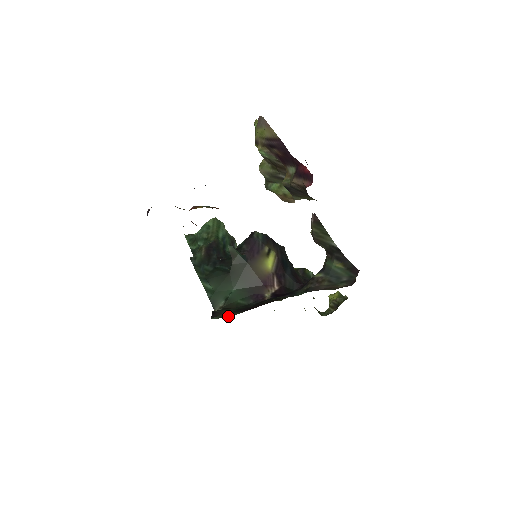
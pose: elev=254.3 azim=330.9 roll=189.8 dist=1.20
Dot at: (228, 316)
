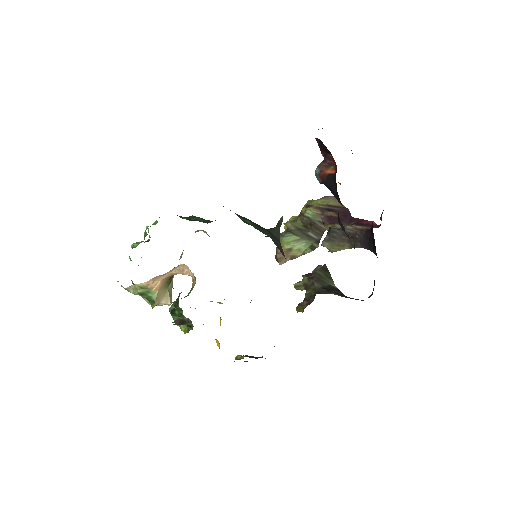
Dot at: occluded
